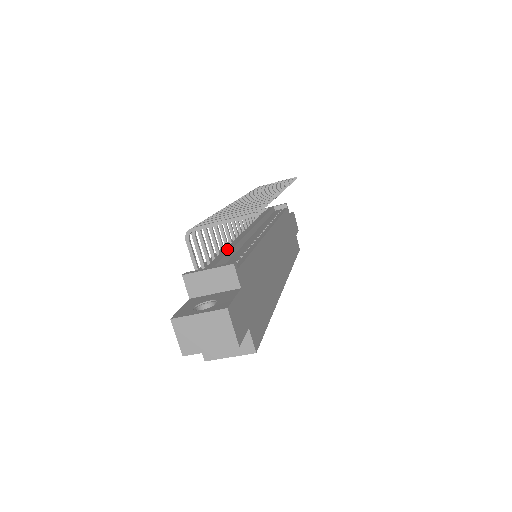
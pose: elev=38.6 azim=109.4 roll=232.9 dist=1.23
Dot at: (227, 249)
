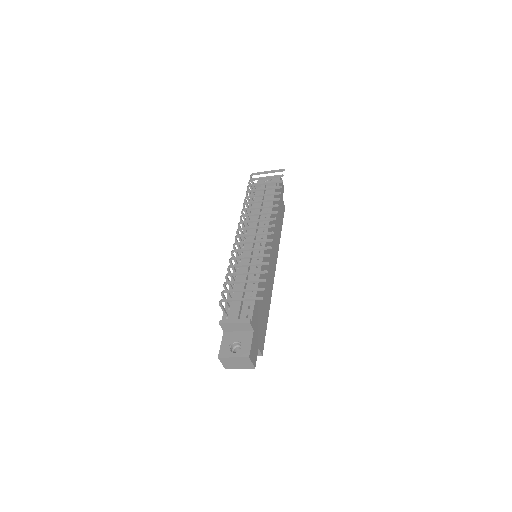
Dot at: (241, 287)
